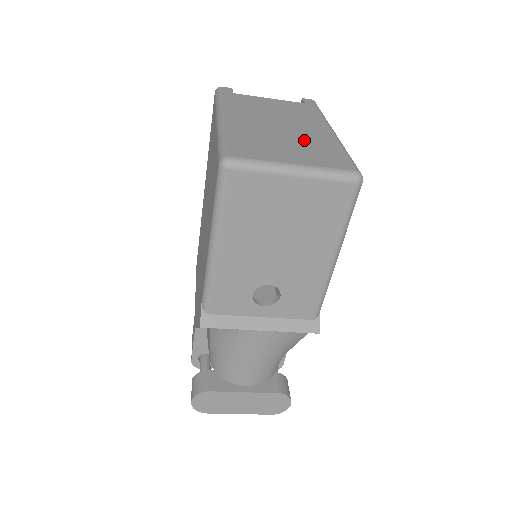
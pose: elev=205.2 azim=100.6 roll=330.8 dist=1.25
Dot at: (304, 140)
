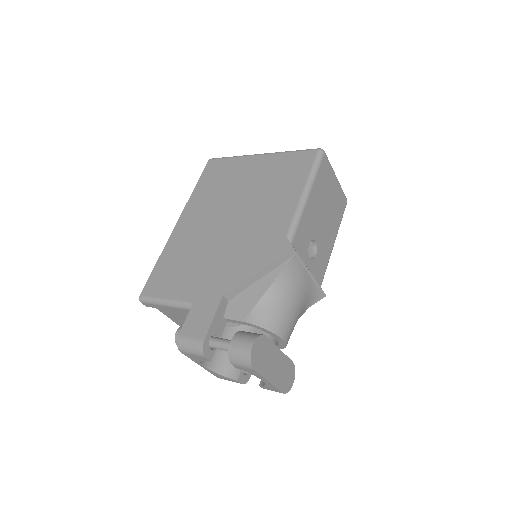
Dot at: occluded
